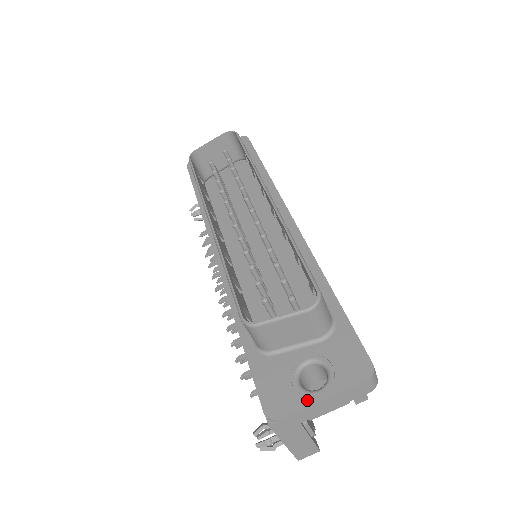
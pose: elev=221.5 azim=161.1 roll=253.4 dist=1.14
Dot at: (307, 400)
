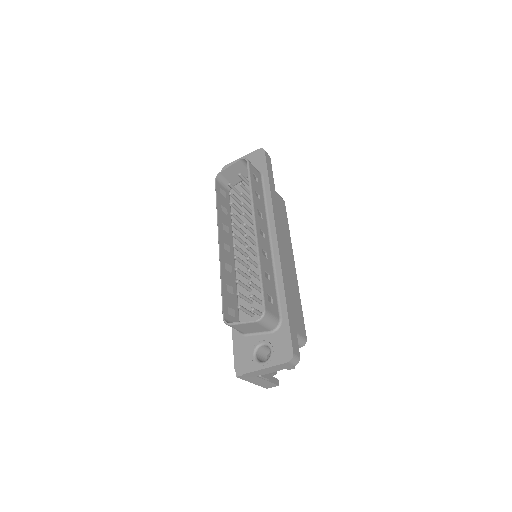
Dot at: (256, 367)
